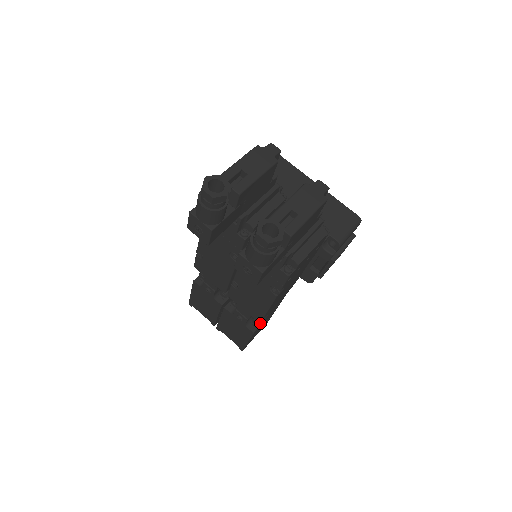
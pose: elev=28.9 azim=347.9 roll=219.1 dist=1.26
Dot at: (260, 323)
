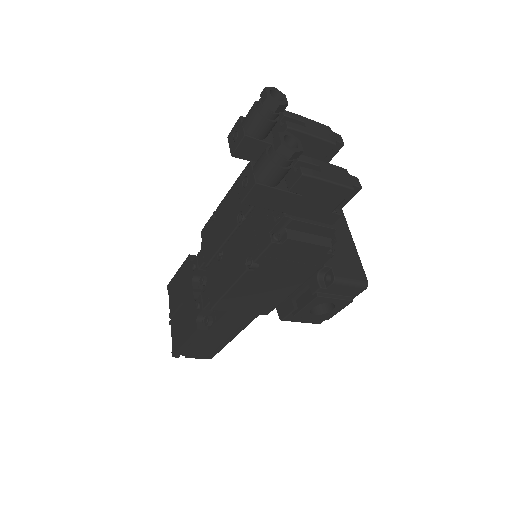
Dot at: (210, 325)
